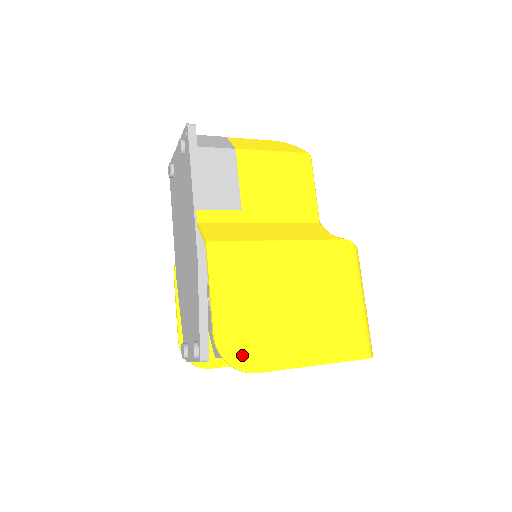
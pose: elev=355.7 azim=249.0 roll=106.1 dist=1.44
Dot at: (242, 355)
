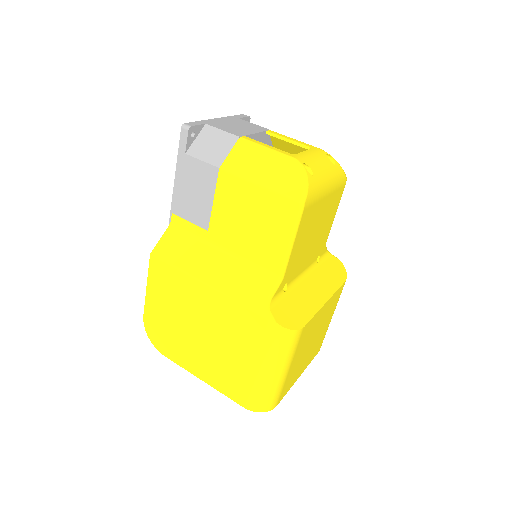
Dot at: (158, 340)
